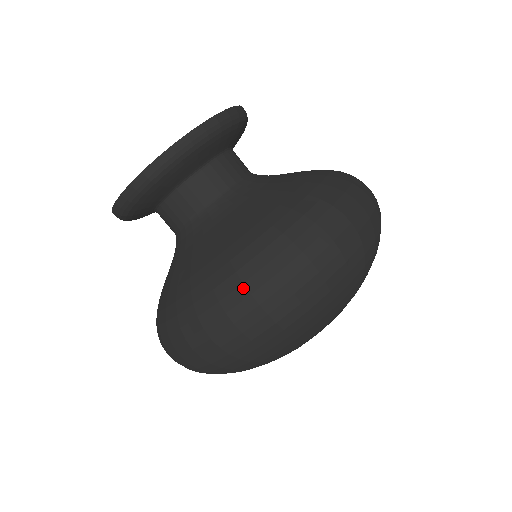
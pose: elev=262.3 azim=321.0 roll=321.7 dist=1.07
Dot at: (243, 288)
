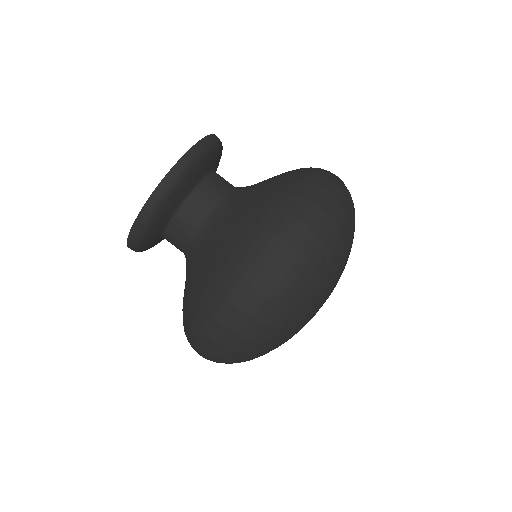
Dot at: (243, 281)
